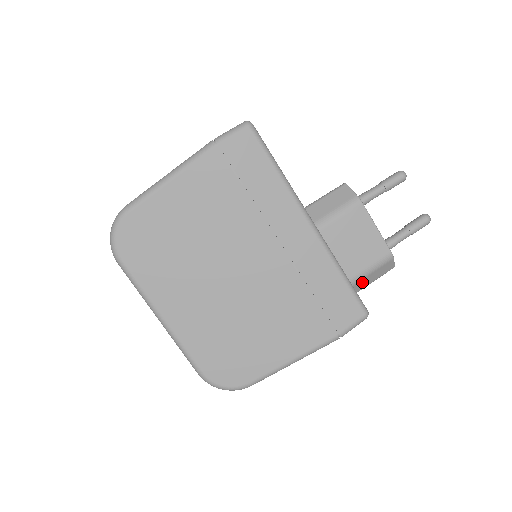
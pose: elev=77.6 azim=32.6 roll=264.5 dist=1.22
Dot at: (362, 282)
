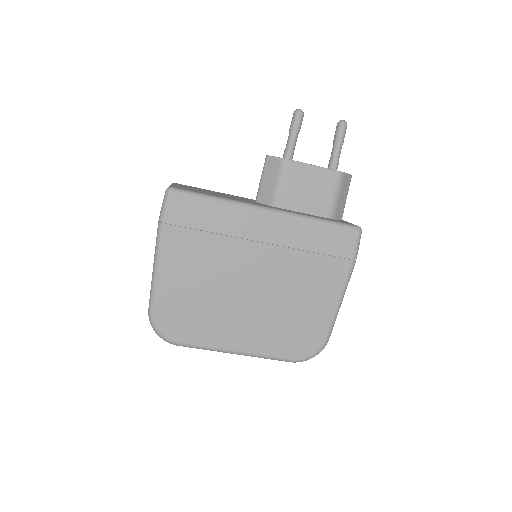
Dot at: (339, 207)
